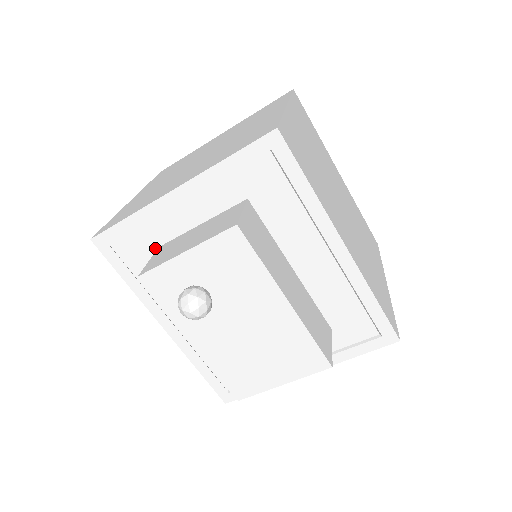
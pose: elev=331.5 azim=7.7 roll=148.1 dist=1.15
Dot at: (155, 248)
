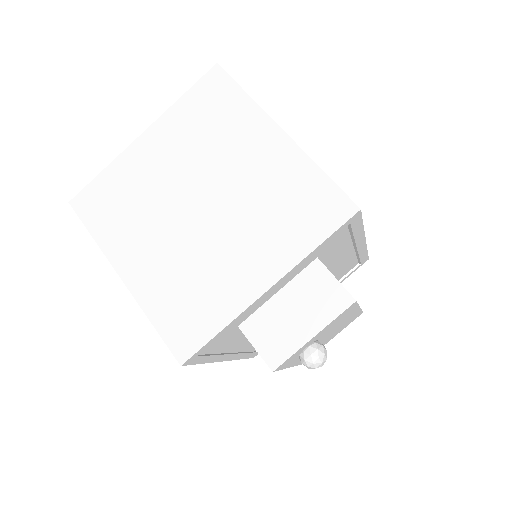
Dot at: (234, 329)
